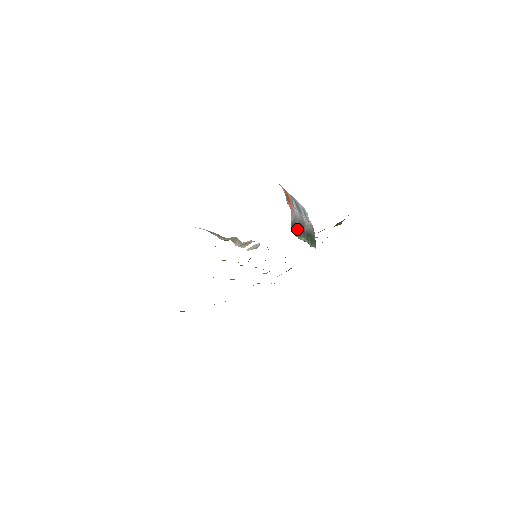
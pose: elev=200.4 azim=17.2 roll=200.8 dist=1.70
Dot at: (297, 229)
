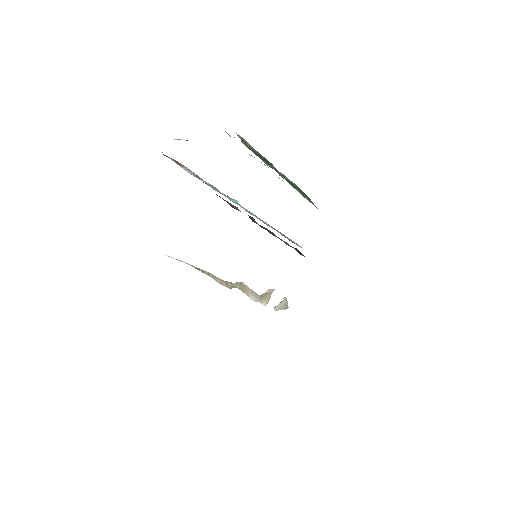
Dot at: (258, 155)
